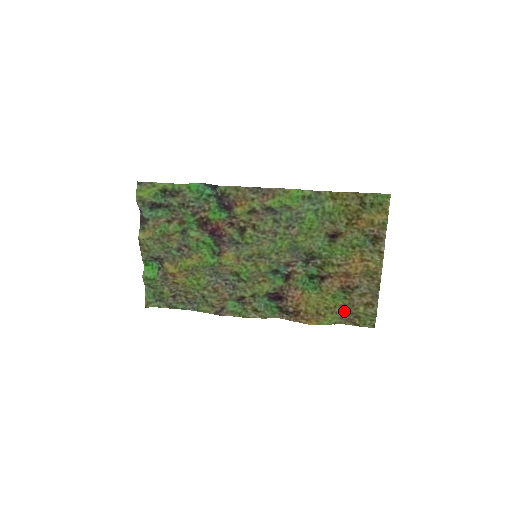
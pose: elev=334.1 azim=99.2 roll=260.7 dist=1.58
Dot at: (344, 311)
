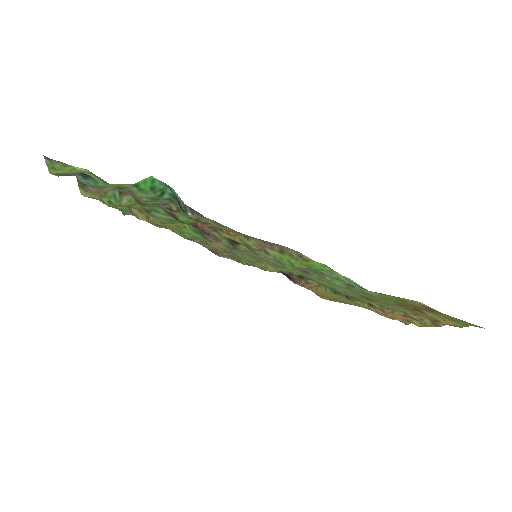
Dot at: occluded
